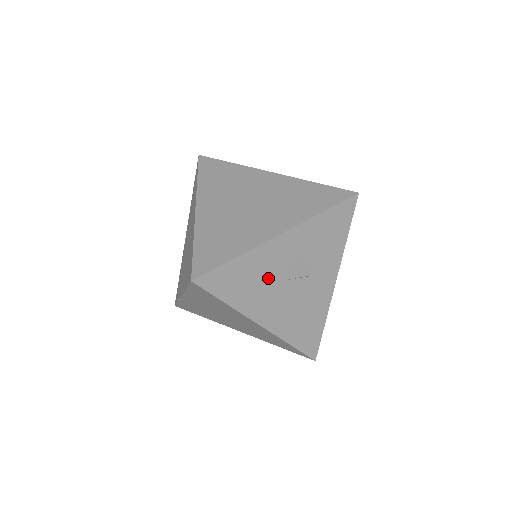
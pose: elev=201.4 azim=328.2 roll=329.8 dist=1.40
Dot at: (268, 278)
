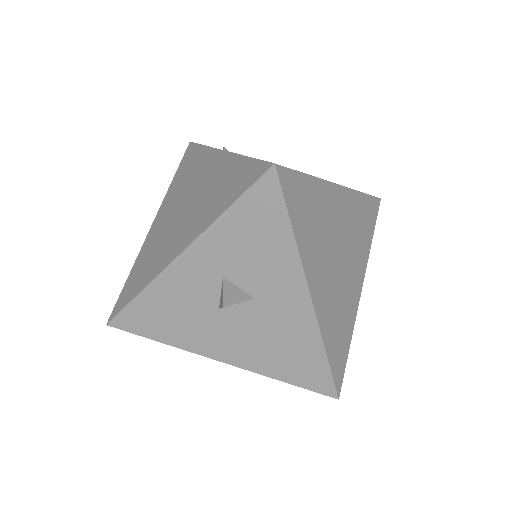
Dot at: (195, 309)
